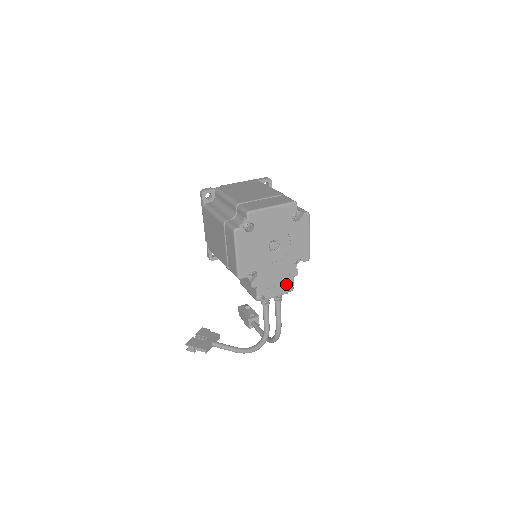
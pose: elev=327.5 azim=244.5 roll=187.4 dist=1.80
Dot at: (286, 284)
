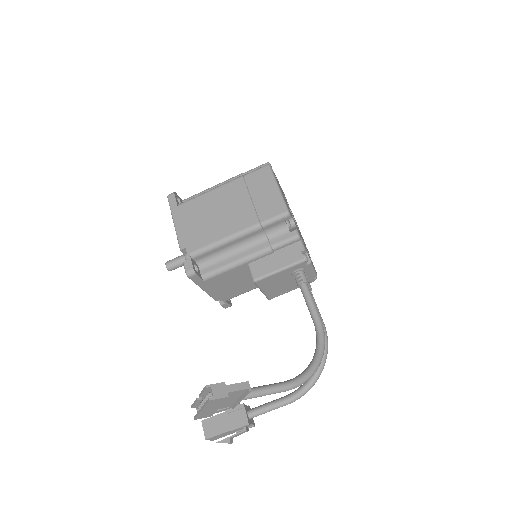
Dot at: occluded
